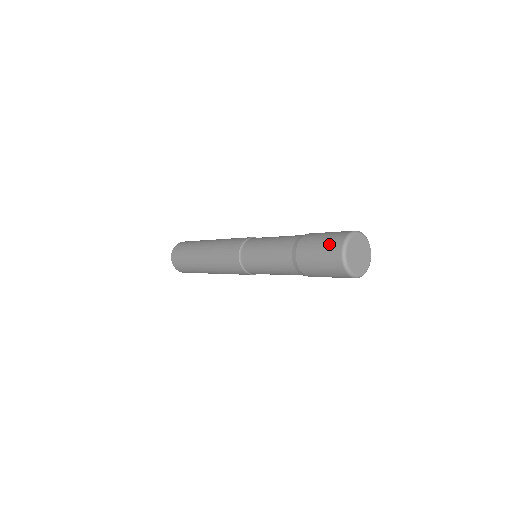
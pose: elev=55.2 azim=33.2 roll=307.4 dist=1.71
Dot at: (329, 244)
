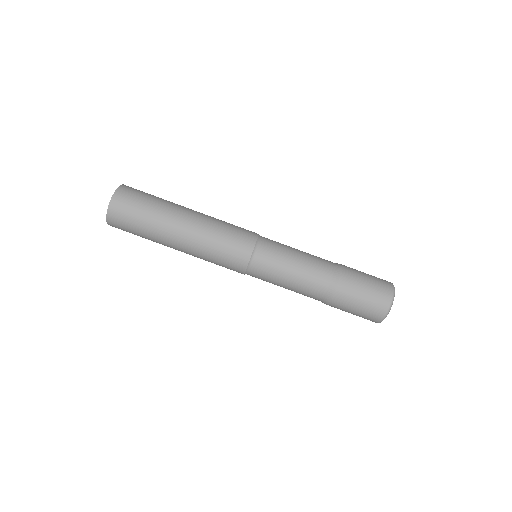
Dot at: (373, 307)
